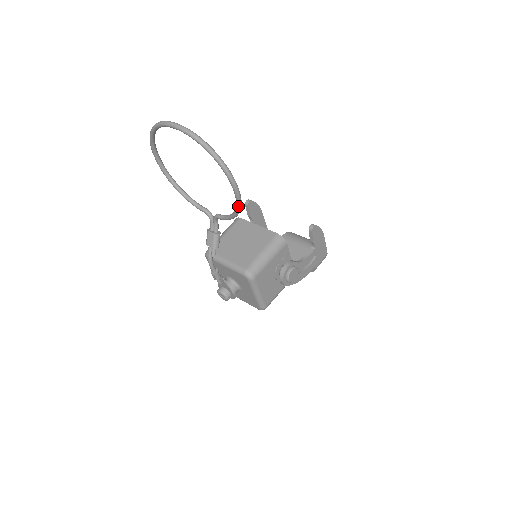
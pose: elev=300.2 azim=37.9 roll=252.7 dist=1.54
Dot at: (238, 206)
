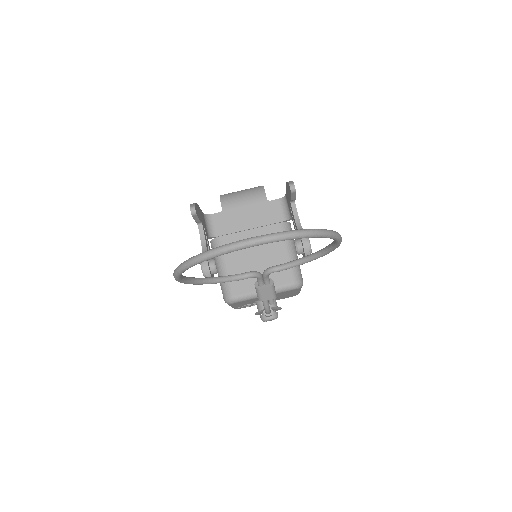
Dot at: occluded
